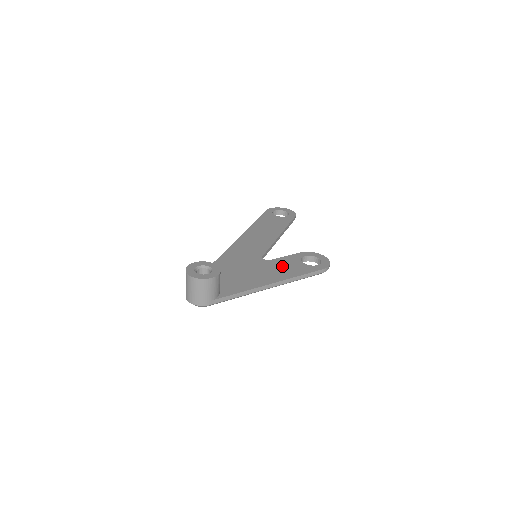
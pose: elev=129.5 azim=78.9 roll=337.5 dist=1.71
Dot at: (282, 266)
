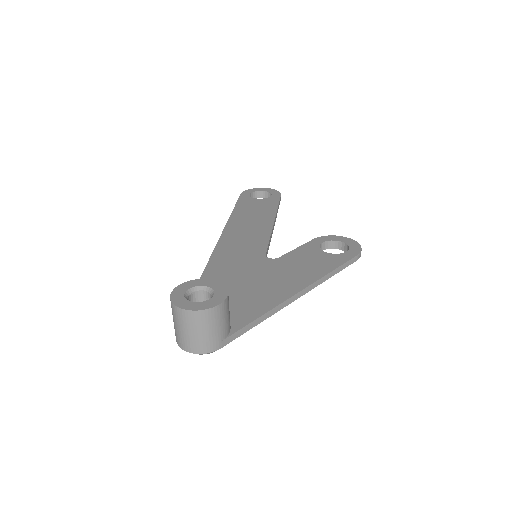
Dot at: (300, 263)
